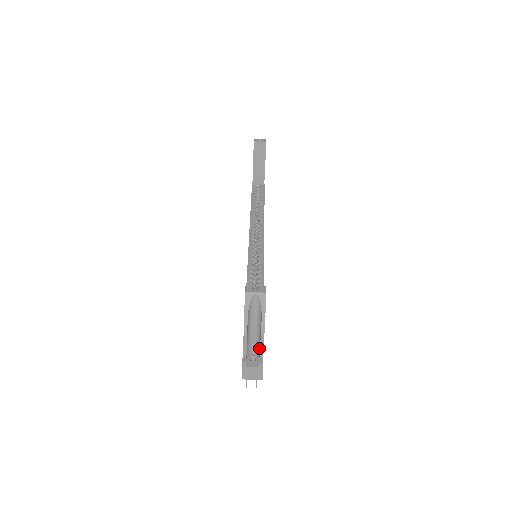
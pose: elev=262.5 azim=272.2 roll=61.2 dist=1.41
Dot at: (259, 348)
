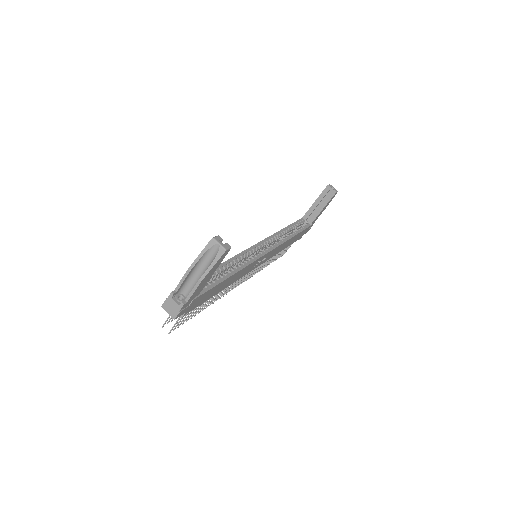
Dot at: (191, 293)
